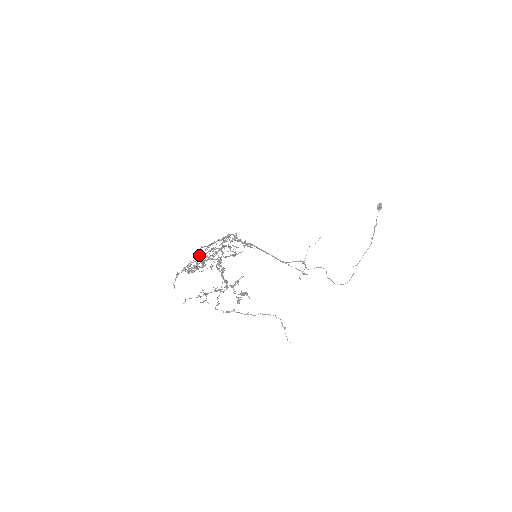
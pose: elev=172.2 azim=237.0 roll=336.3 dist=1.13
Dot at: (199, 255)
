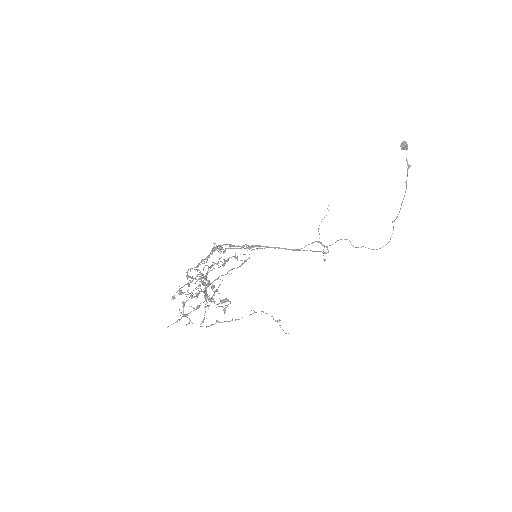
Dot at: occluded
